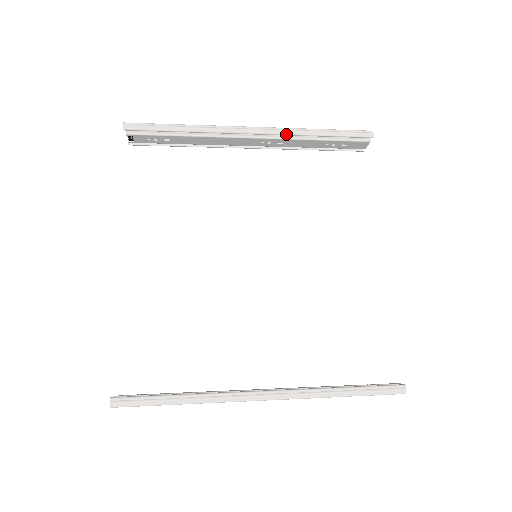
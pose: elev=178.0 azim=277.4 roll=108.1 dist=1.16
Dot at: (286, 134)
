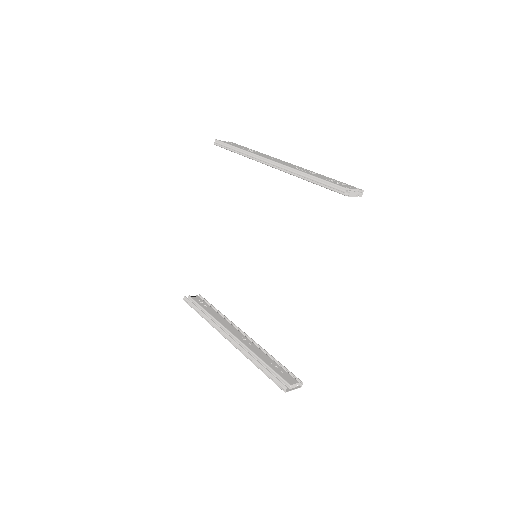
Dot at: occluded
